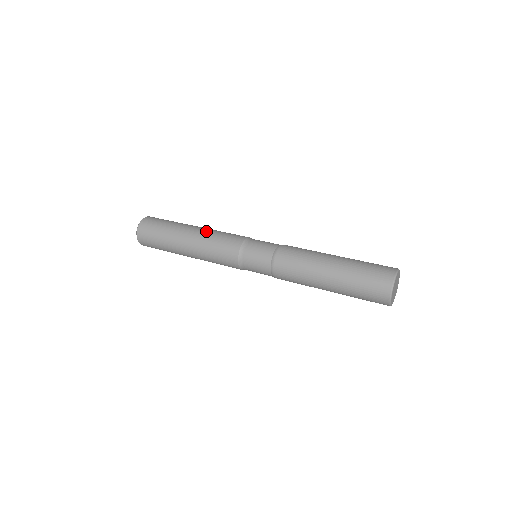
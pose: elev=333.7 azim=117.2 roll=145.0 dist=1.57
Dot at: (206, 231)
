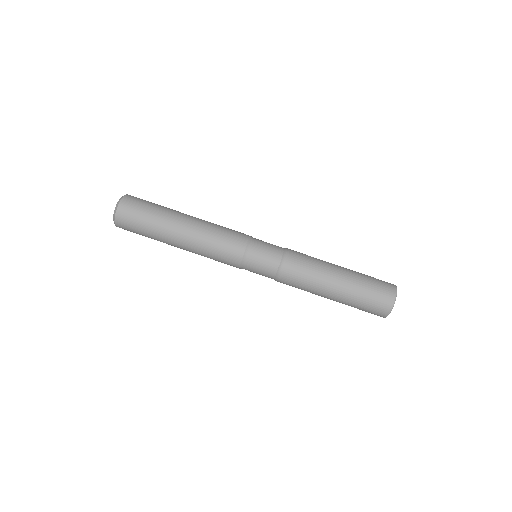
Dot at: (195, 250)
